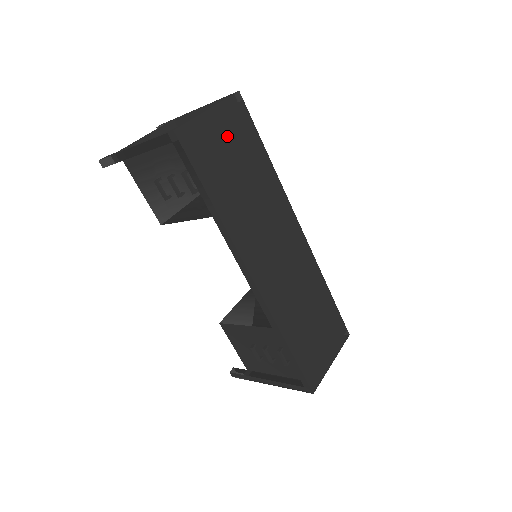
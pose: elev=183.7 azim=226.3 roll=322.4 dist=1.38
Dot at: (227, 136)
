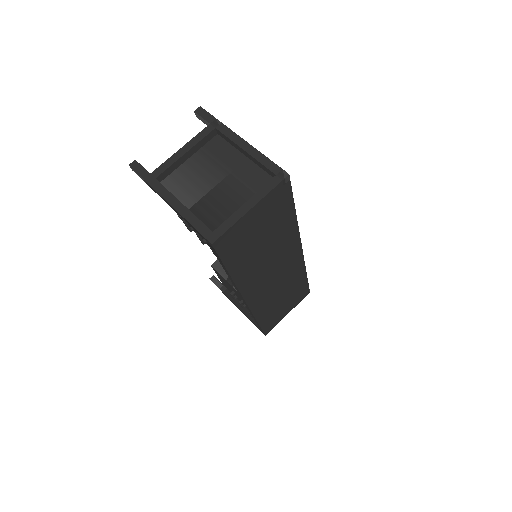
Dot at: (261, 220)
